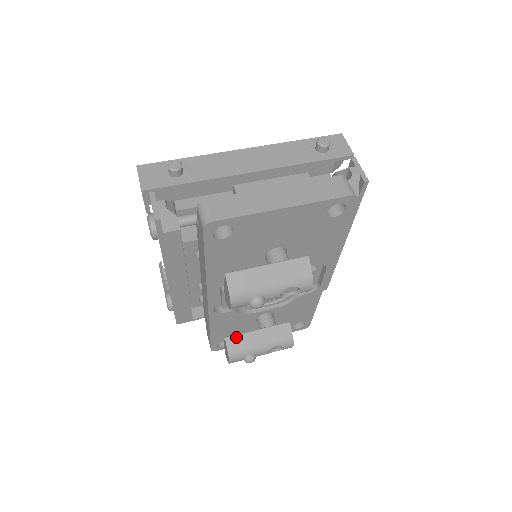
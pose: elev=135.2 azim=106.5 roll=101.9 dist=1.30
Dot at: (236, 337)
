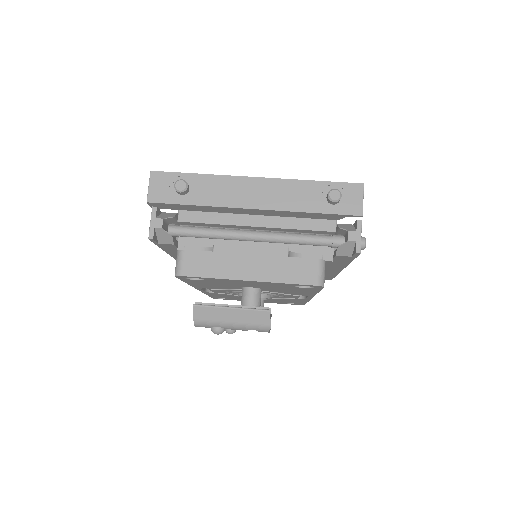
Dot at: occluded
